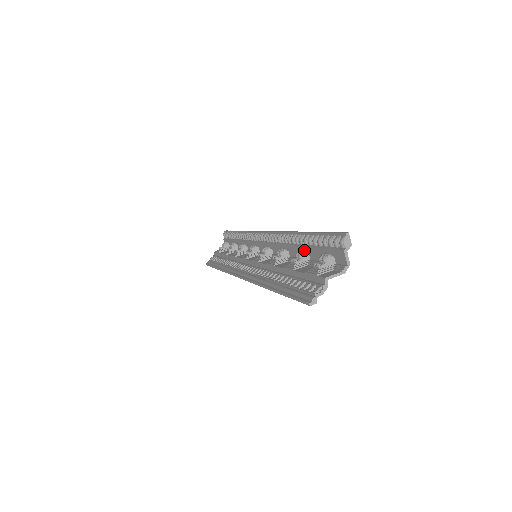
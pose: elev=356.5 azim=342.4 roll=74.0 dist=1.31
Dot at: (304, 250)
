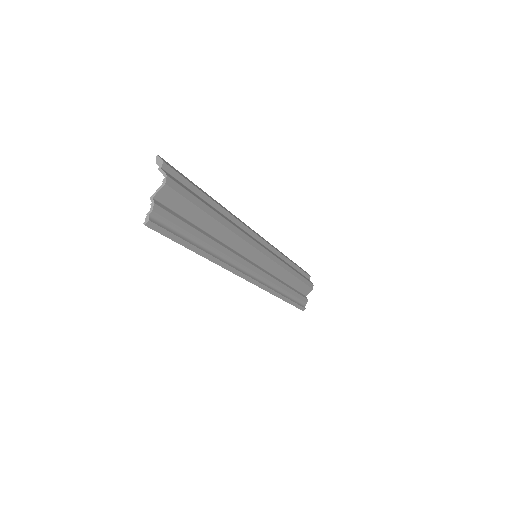
Dot at: occluded
